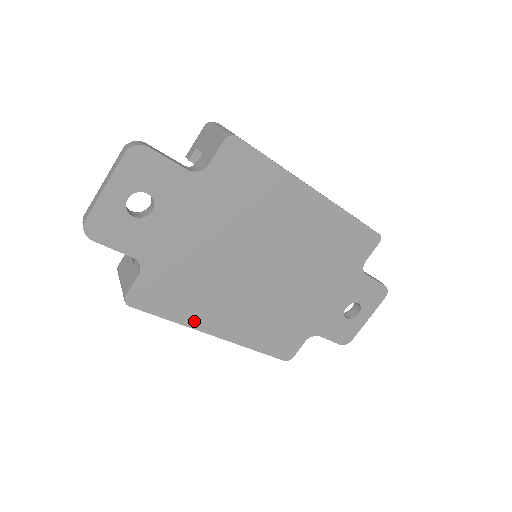
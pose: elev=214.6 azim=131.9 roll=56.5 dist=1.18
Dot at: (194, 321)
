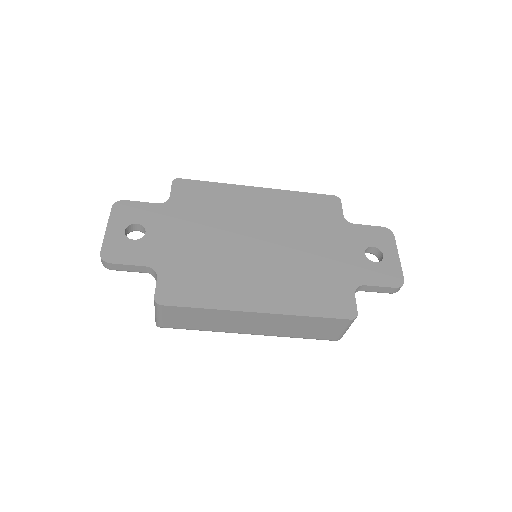
Dot at: (227, 303)
